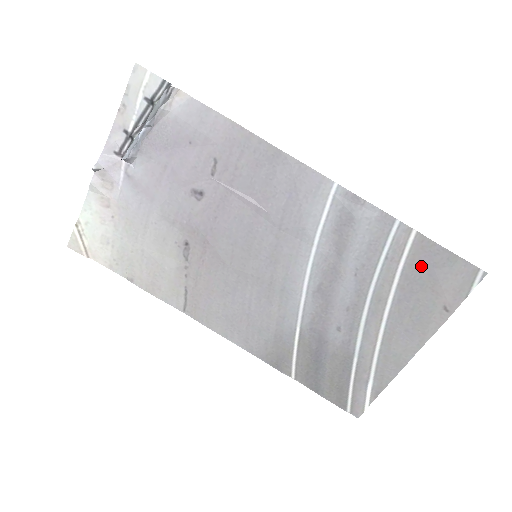
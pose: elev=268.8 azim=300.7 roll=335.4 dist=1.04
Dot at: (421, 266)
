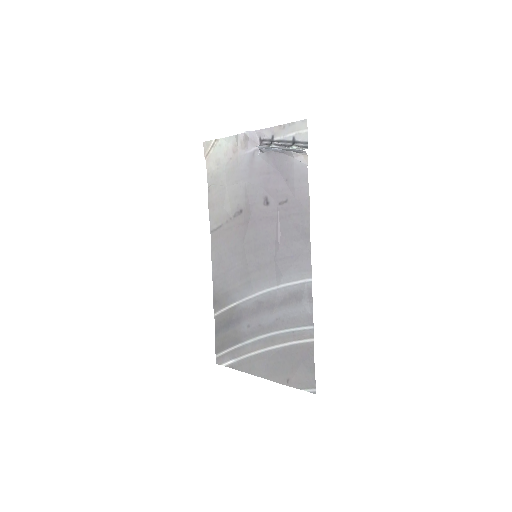
Dot at: (300, 354)
